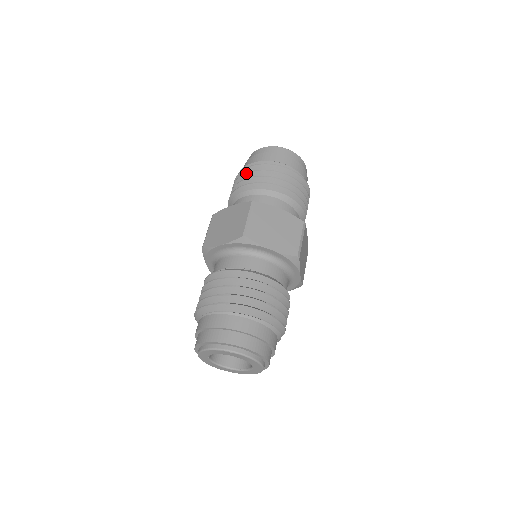
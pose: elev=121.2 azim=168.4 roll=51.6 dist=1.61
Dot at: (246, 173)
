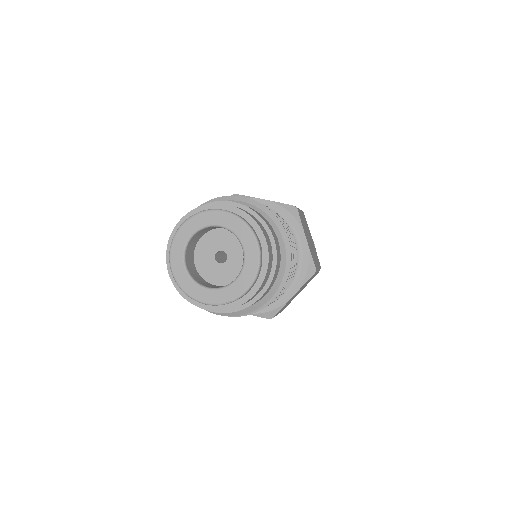
Dot at: occluded
